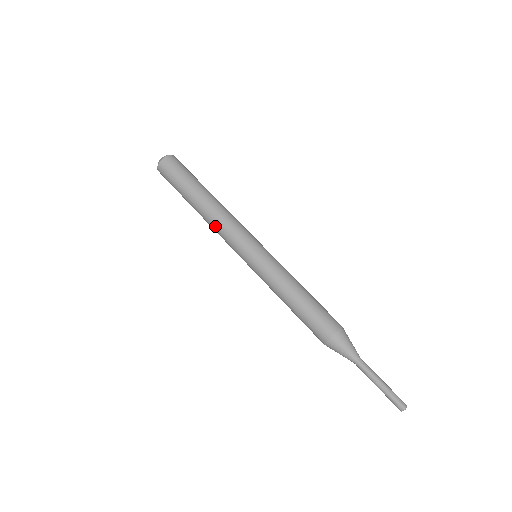
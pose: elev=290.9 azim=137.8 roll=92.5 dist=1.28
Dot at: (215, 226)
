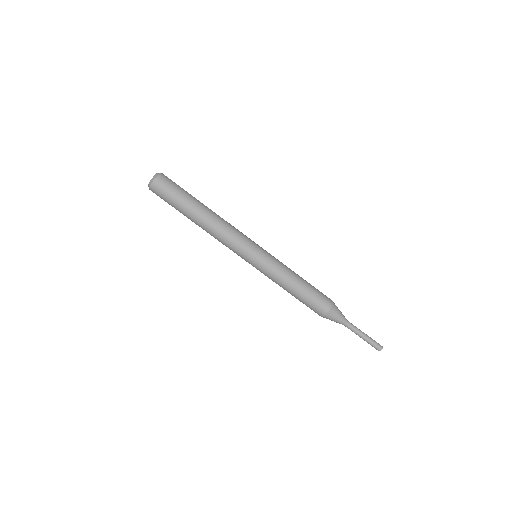
Dot at: occluded
